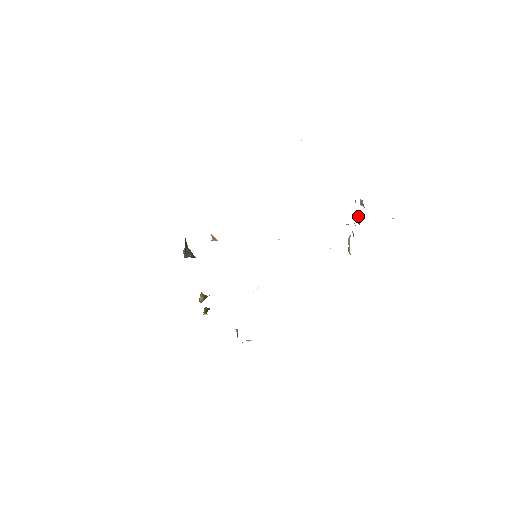
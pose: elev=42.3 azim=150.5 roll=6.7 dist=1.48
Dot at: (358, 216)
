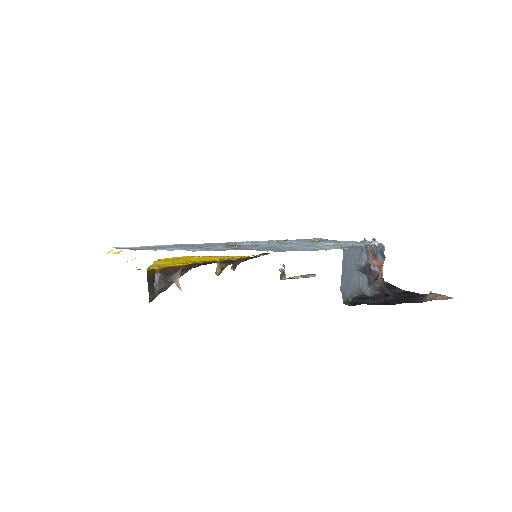
Dot at: (373, 271)
